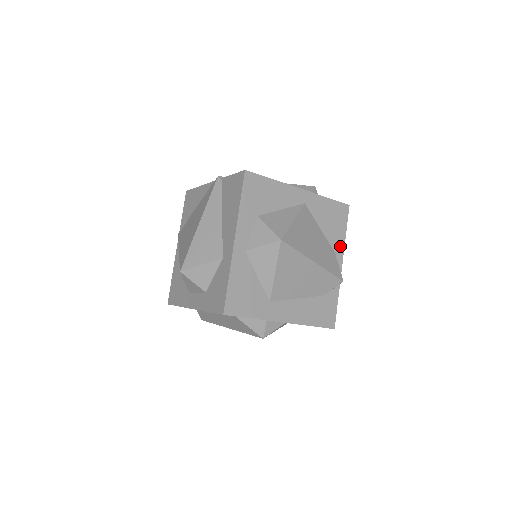
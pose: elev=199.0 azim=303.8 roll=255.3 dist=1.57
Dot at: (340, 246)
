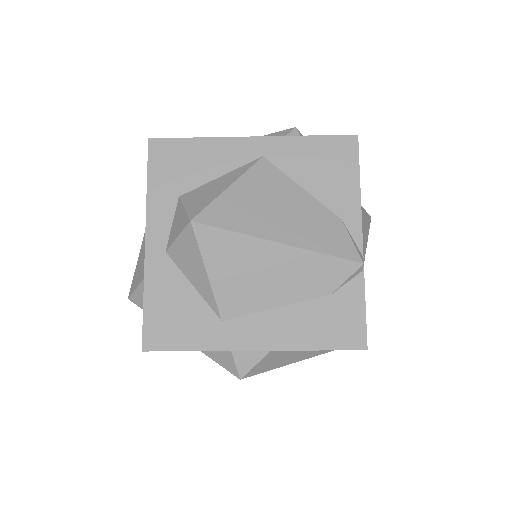
Dot at: (351, 206)
